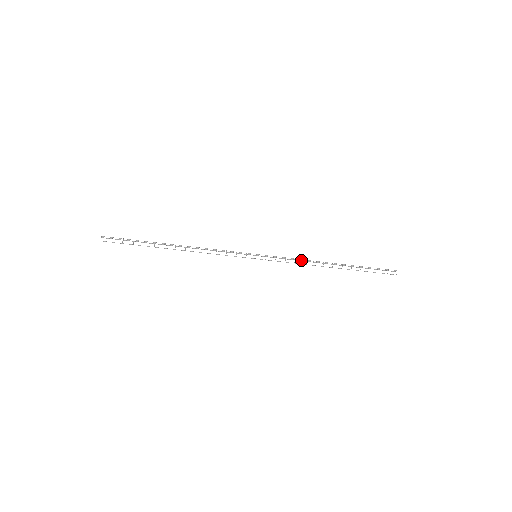
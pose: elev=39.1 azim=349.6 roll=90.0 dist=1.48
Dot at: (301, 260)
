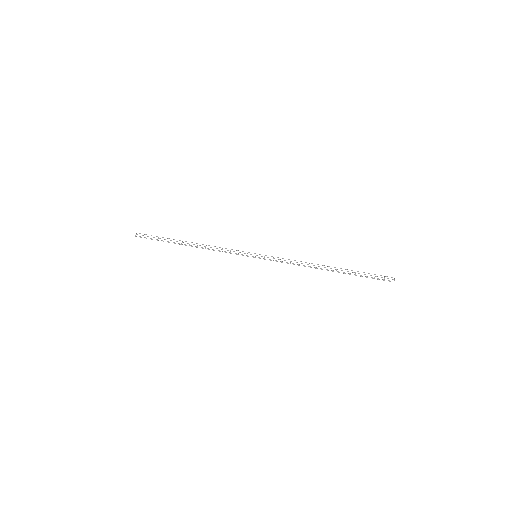
Dot at: occluded
